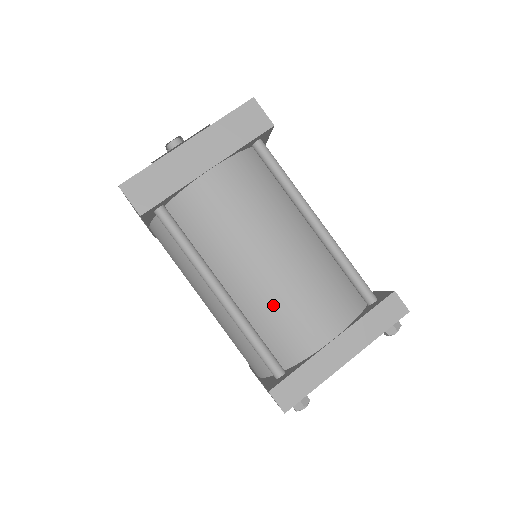
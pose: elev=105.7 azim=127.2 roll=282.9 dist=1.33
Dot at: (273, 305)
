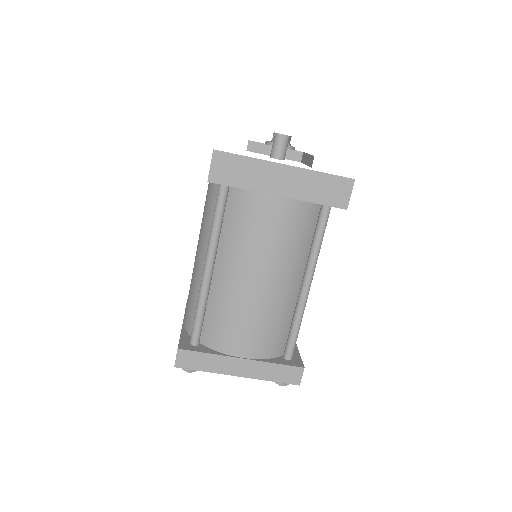
Dot at: (230, 307)
